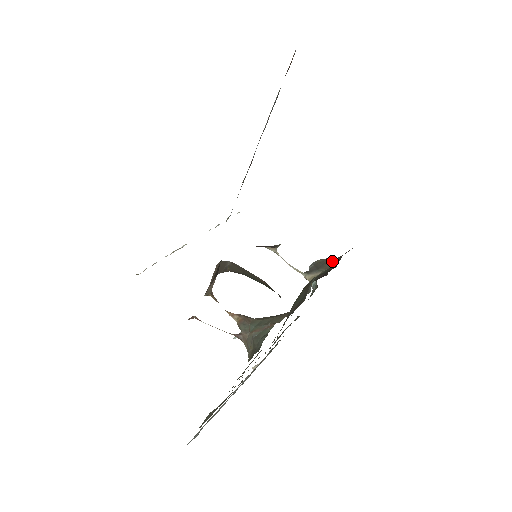
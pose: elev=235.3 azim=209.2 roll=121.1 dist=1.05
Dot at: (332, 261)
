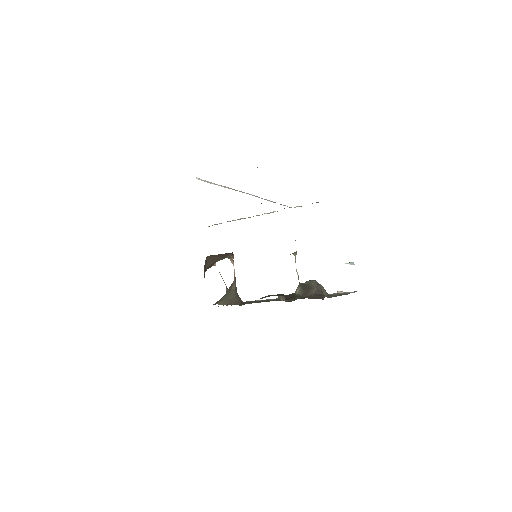
Dot at: (308, 293)
